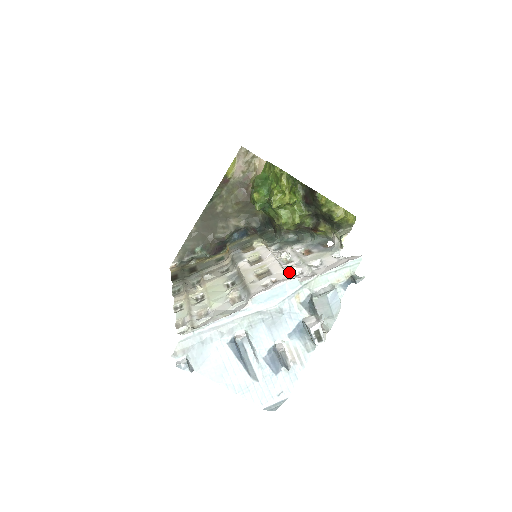
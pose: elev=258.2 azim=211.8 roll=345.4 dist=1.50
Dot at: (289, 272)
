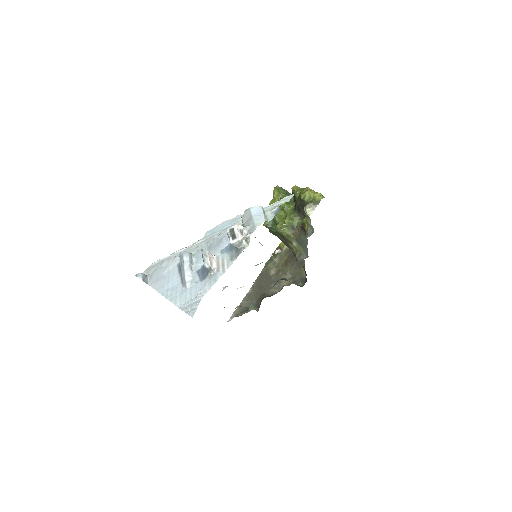
Dot at: occluded
